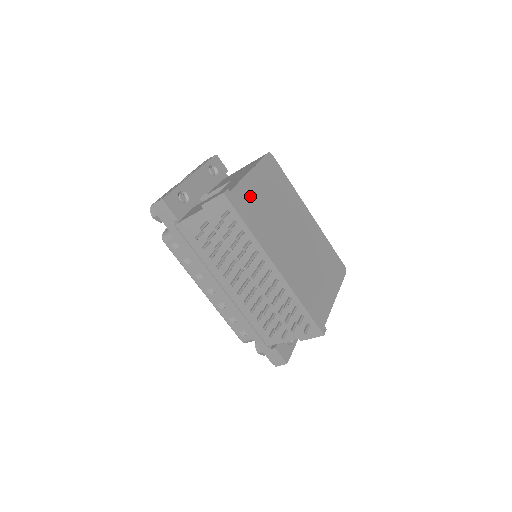
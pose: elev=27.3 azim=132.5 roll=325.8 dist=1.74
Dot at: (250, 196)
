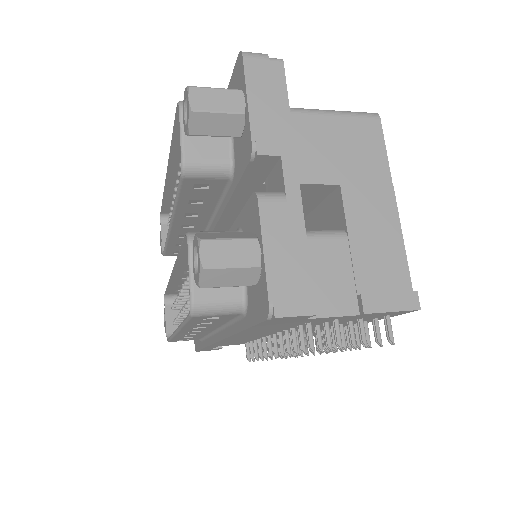
Dot at: occluded
